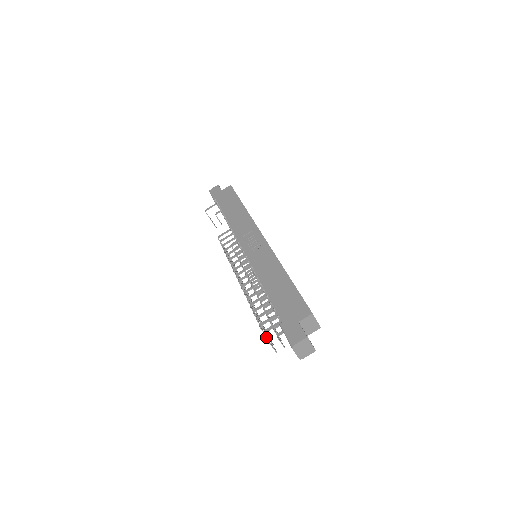
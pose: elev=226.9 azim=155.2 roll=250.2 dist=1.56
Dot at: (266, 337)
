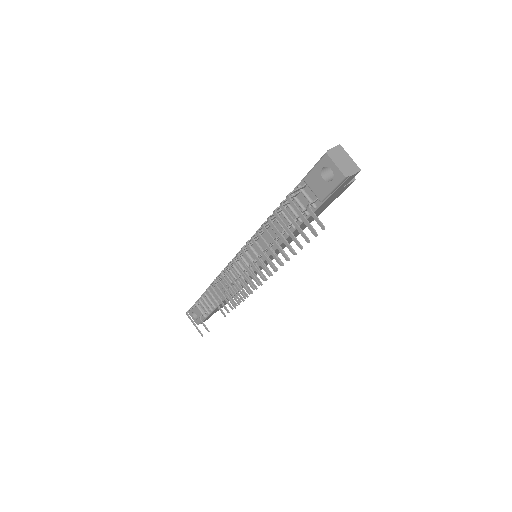
Dot at: (293, 205)
